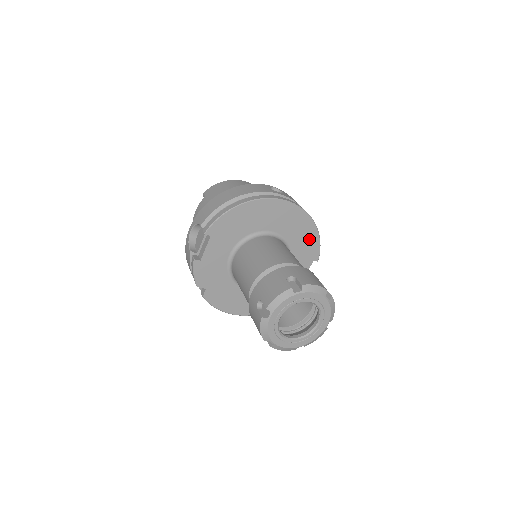
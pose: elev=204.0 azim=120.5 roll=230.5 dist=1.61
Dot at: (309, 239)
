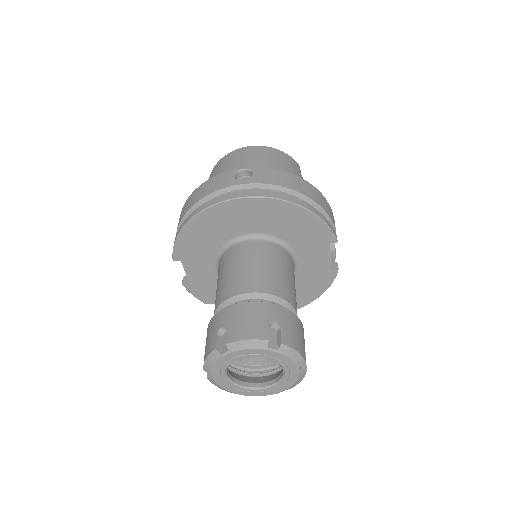
Dot at: (305, 224)
